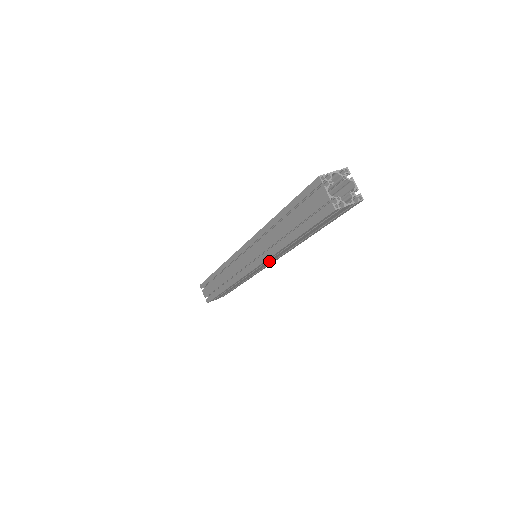
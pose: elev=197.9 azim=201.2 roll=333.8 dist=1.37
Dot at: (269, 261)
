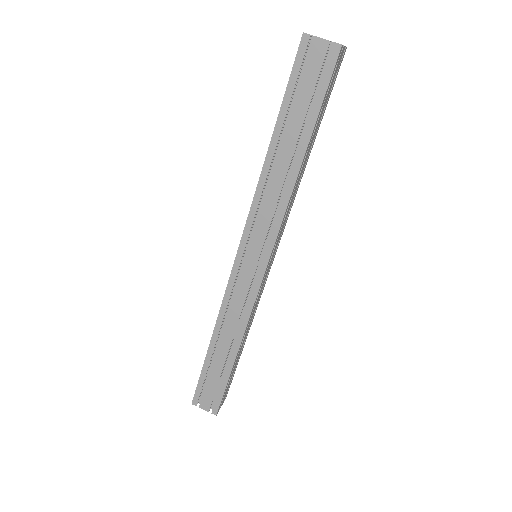
Dot at: (279, 236)
